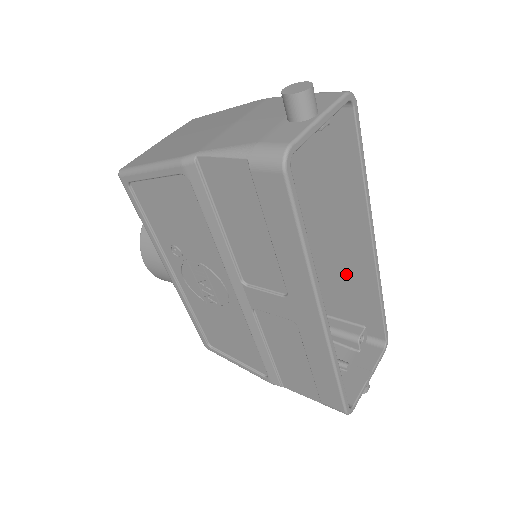
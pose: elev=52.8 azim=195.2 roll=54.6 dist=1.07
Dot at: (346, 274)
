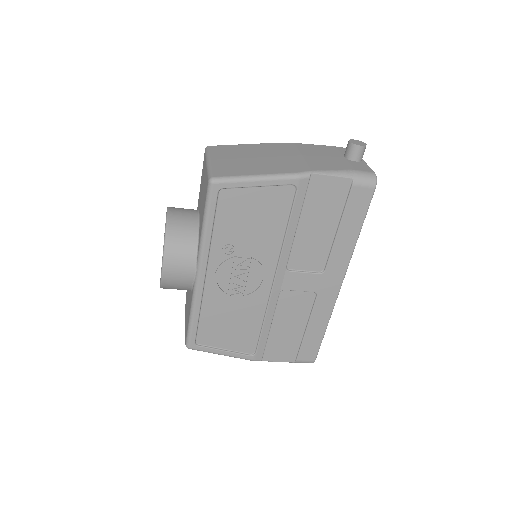
Dot at: occluded
